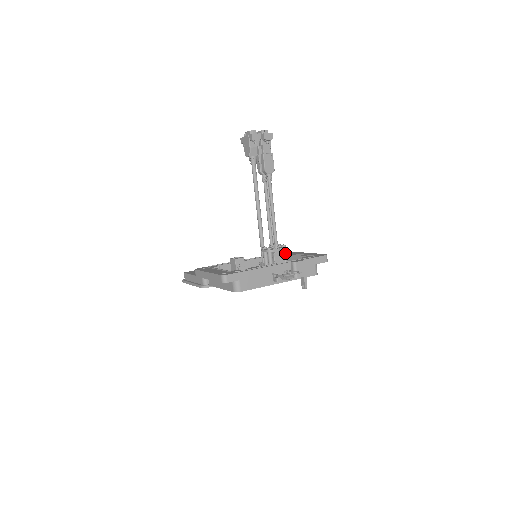
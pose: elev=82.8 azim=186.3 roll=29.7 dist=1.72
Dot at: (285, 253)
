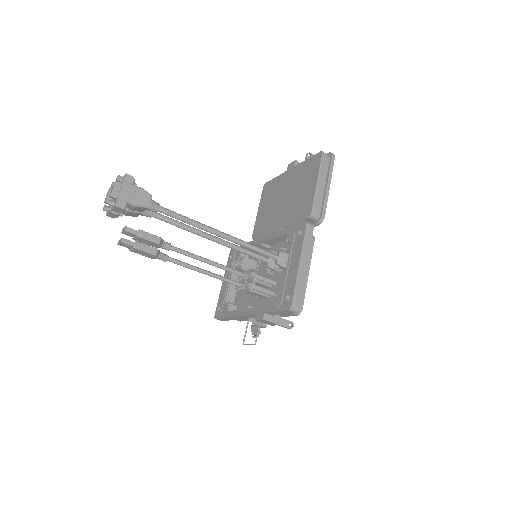
Dot at: (256, 290)
